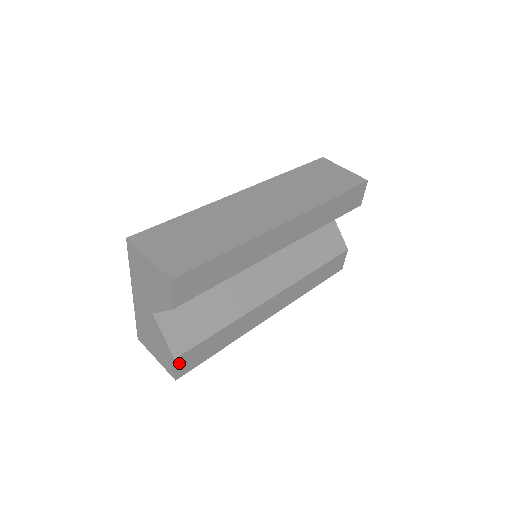
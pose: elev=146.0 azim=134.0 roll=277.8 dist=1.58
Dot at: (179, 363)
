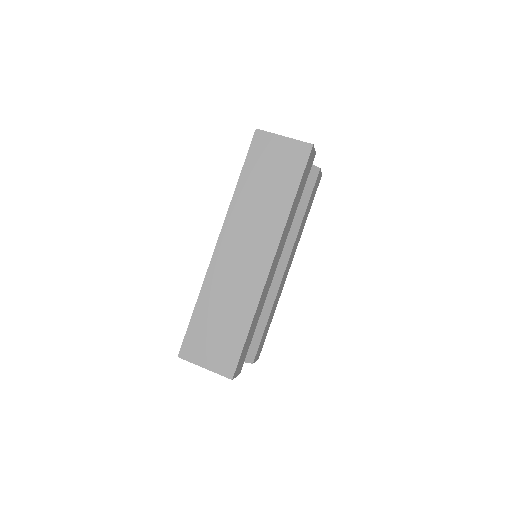
Dot at: (256, 359)
